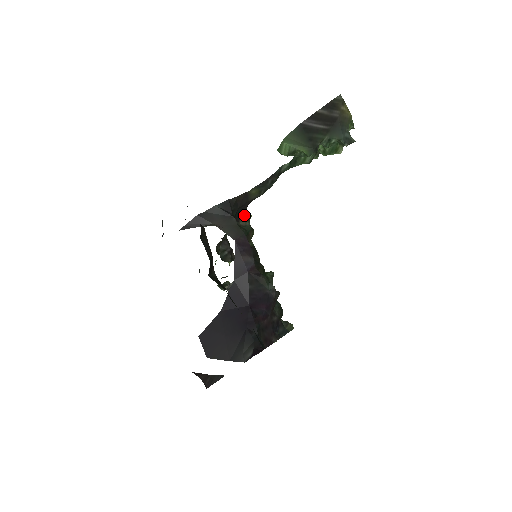
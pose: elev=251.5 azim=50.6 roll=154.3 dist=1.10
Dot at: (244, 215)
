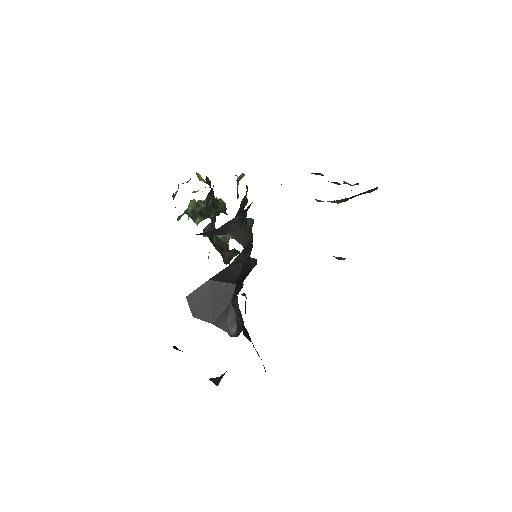
Dot at: occluded
